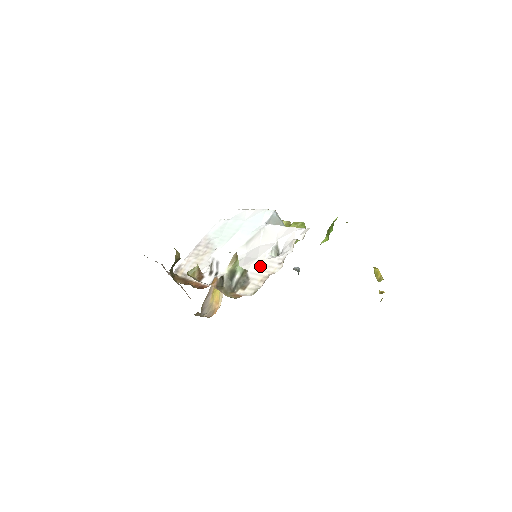
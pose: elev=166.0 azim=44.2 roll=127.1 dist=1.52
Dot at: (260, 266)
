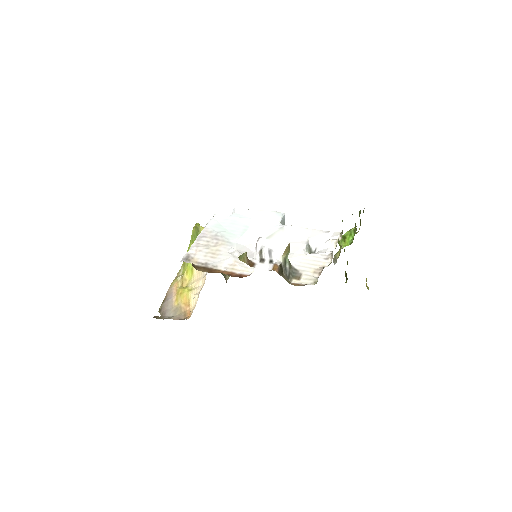
Dot at: (304, 260)
